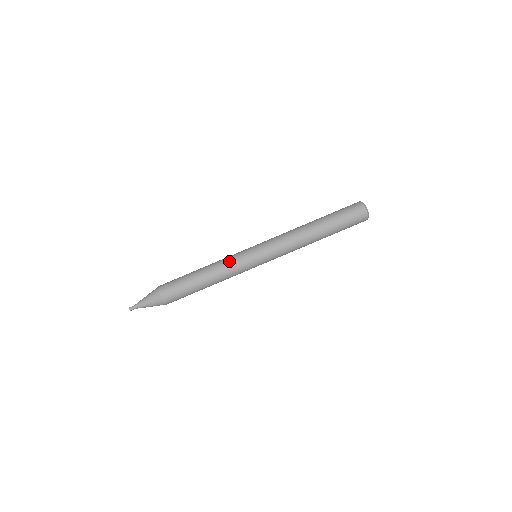
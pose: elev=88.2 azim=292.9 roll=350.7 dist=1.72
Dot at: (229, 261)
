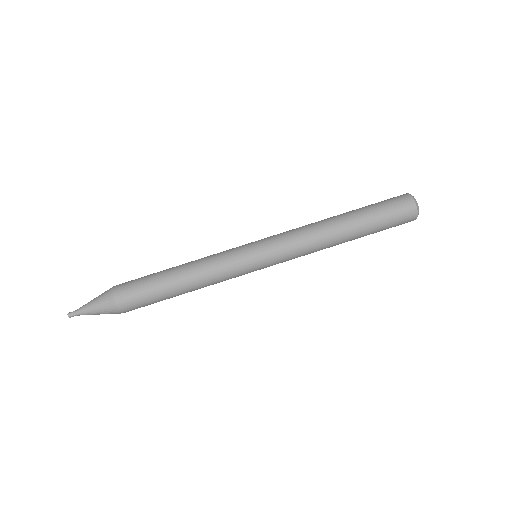
Dot at: (219, 263)
